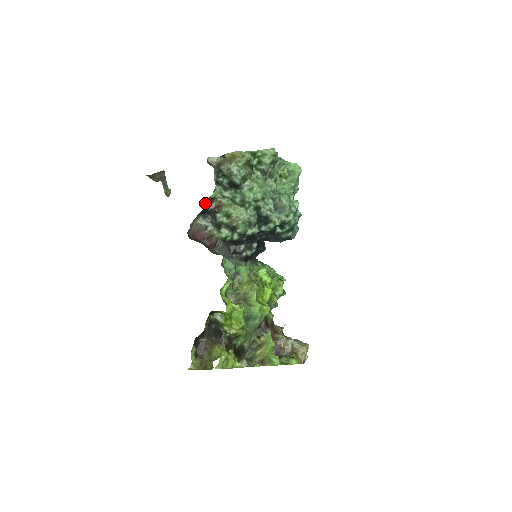
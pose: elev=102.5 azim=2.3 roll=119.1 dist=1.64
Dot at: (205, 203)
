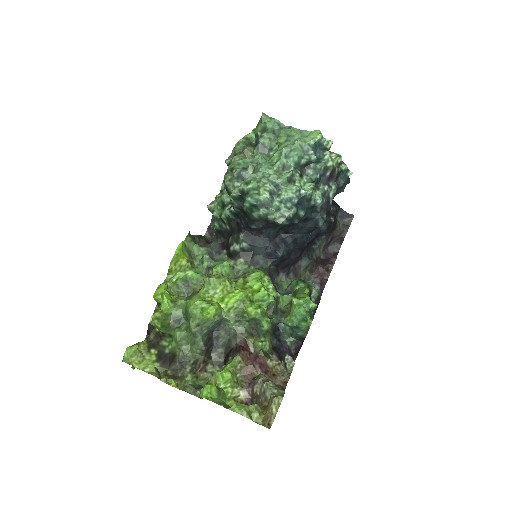
Dot at: occluded
